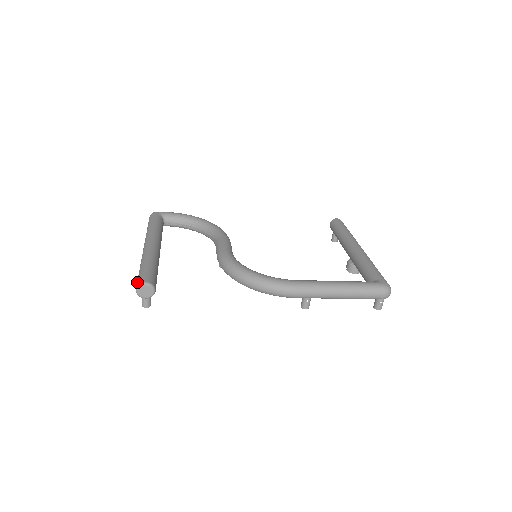
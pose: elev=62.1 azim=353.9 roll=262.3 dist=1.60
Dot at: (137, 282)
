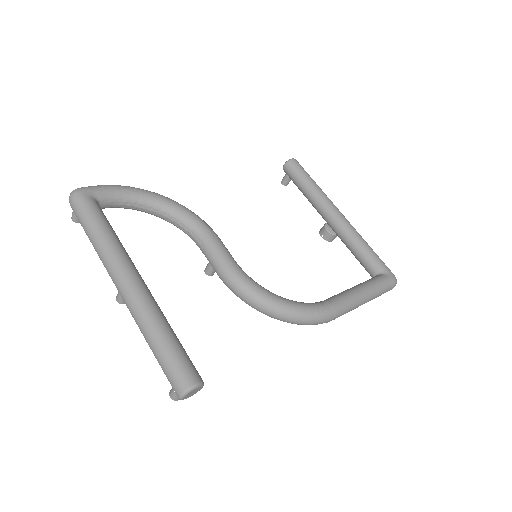
Dot at: (176, 383)
